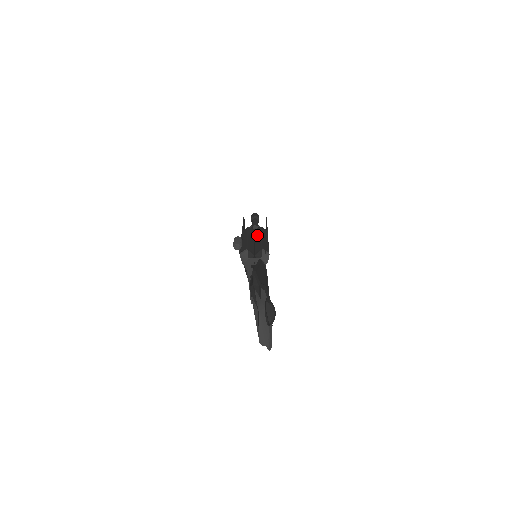
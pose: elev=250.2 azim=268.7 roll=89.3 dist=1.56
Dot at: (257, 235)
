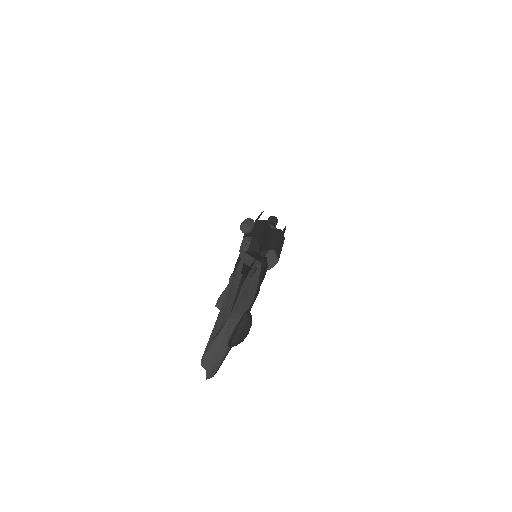
Dot at: (273, 234)
